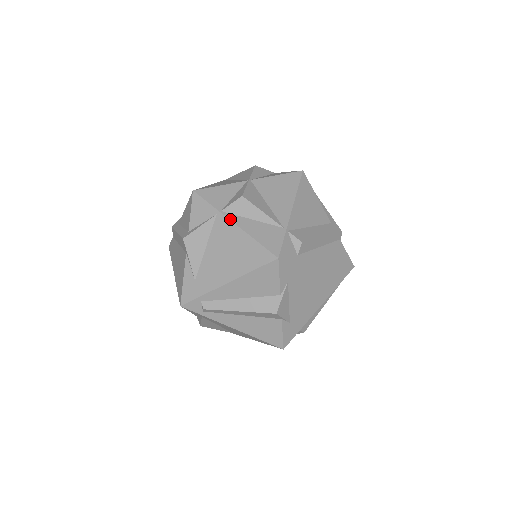
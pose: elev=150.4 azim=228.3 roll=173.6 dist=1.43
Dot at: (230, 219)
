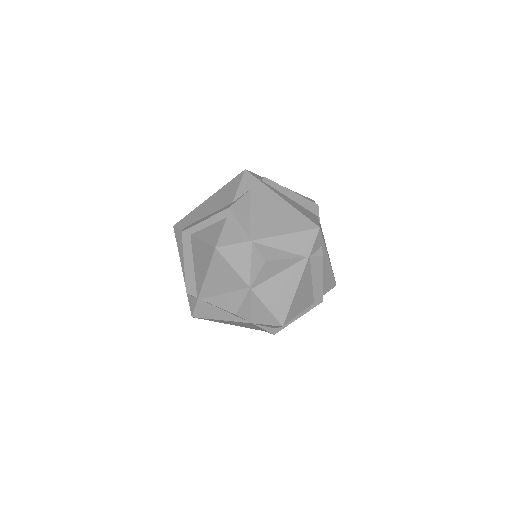
Dot at: occluded
